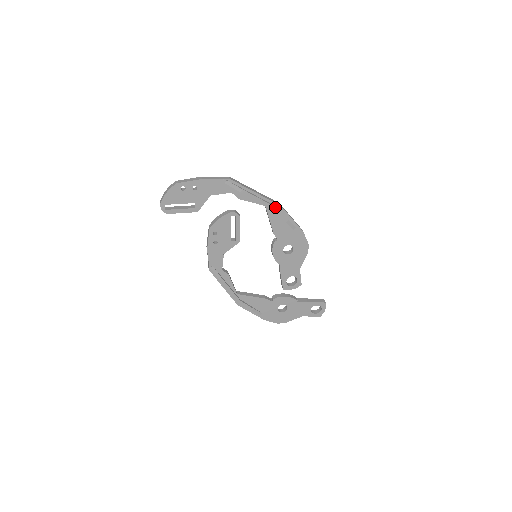
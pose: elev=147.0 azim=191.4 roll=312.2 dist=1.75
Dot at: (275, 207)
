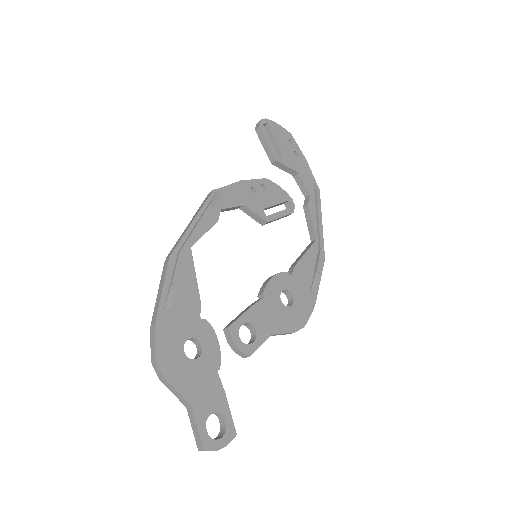
Dot at: (323, 250)
